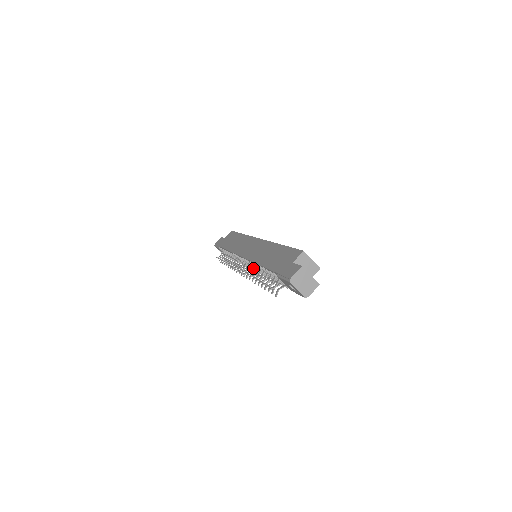
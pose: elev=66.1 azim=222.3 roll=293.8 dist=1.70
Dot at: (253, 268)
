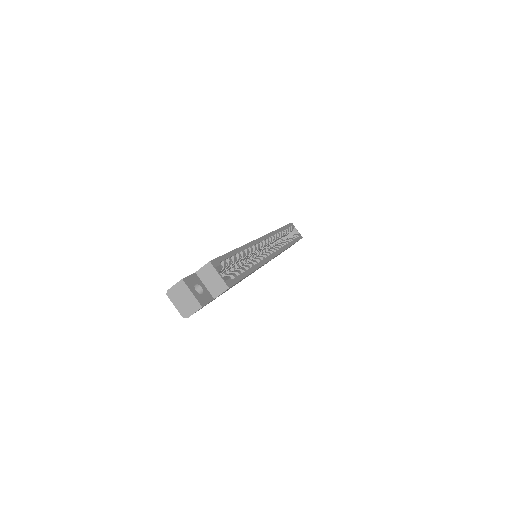
Dot at: occluded
